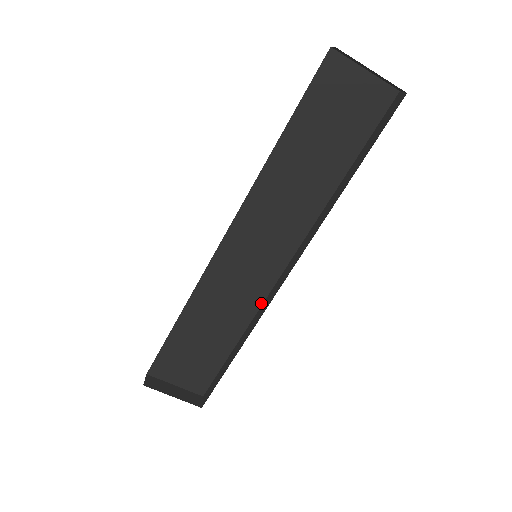
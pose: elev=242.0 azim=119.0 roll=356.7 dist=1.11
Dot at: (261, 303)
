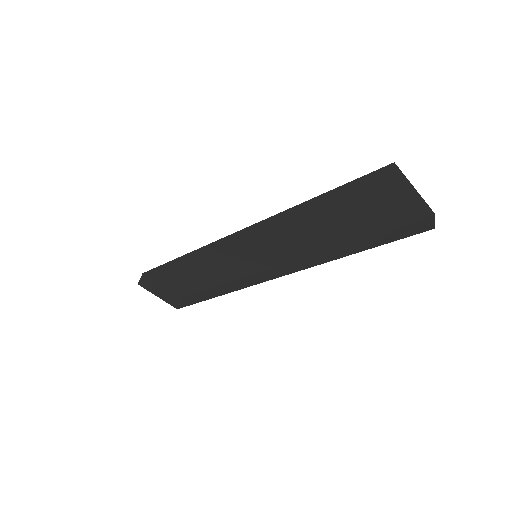
Dot at: (248, 275)
